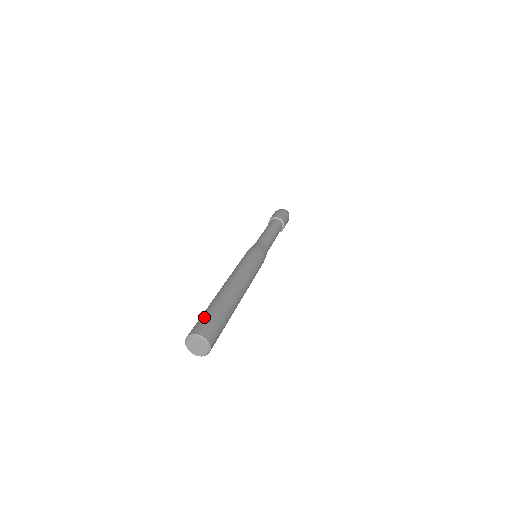
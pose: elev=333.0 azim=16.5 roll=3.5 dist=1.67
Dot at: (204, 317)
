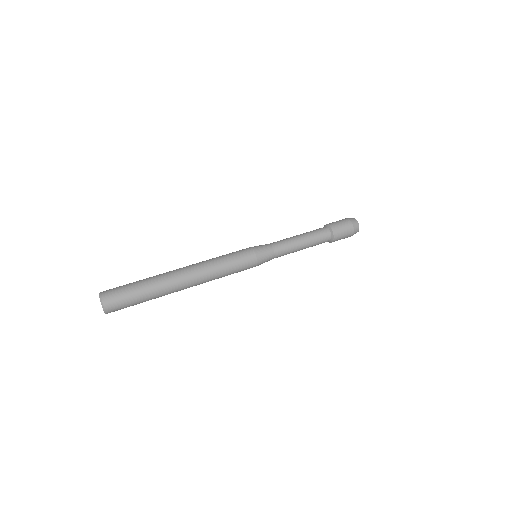
Dot at: (126, 292)
